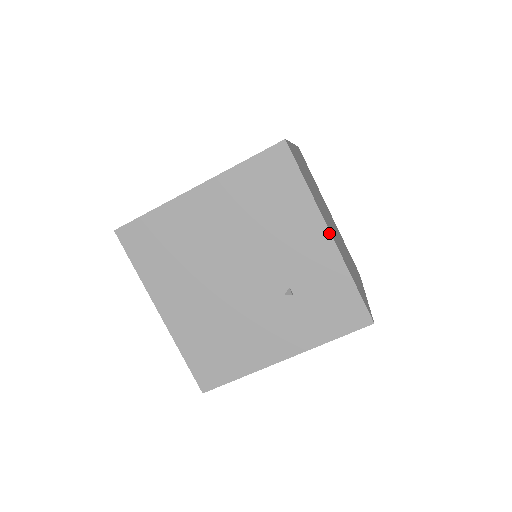
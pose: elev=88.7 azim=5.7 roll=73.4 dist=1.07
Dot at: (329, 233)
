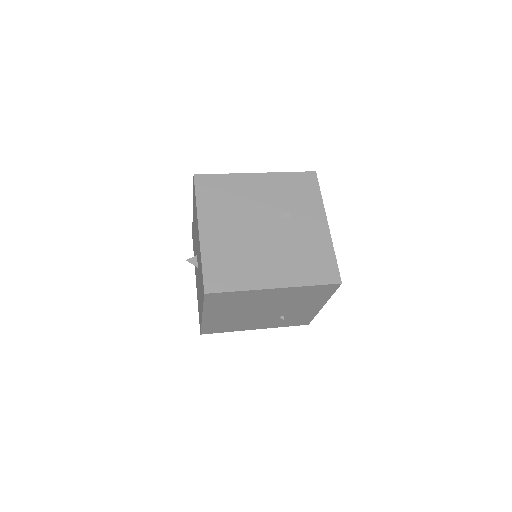
Dot at: occluded
